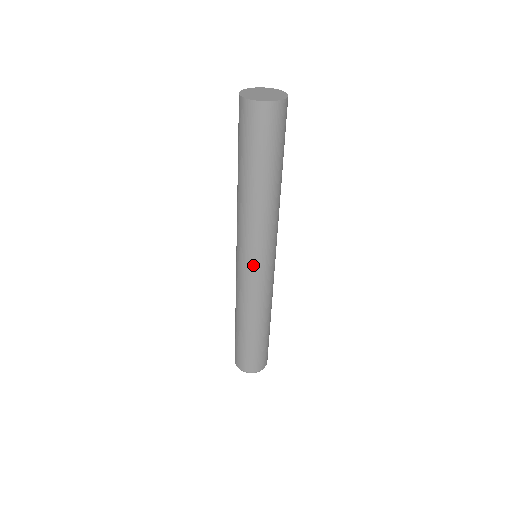
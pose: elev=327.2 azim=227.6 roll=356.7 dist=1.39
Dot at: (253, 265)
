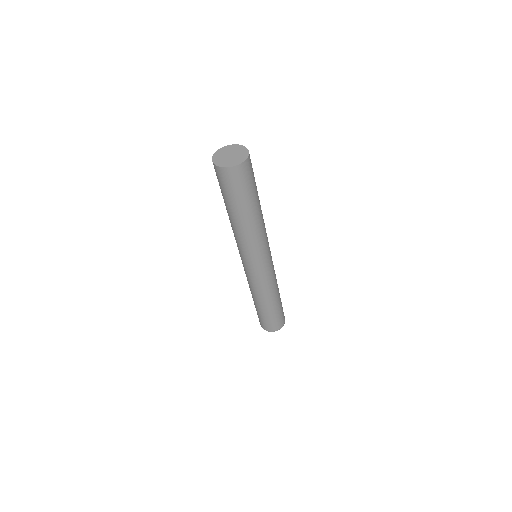
Dot at: (261, 265)
